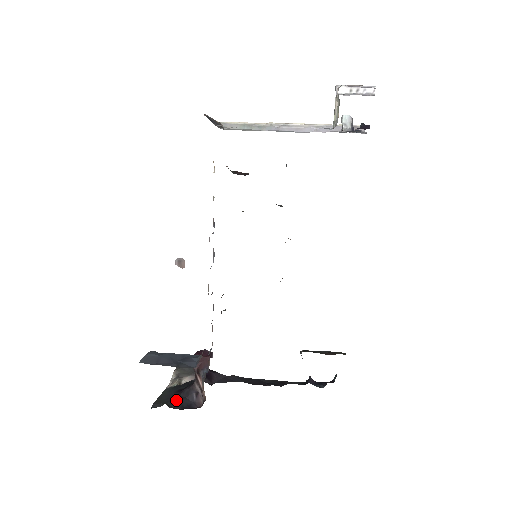
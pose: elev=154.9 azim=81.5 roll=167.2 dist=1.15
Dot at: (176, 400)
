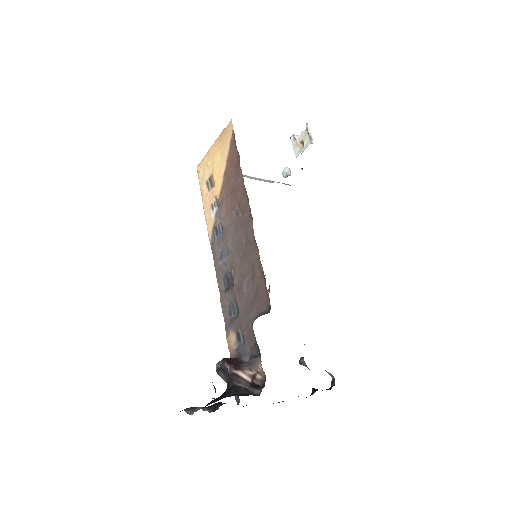
Dot at: (229, 396)
